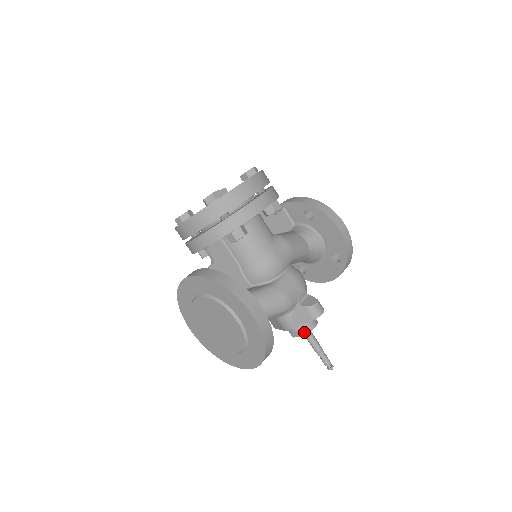
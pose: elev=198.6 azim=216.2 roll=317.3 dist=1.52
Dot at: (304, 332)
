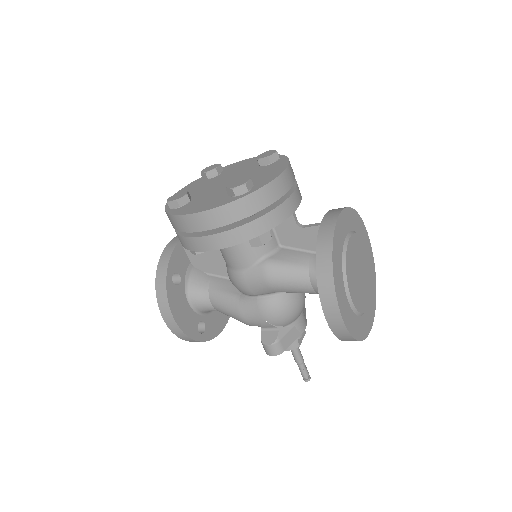
Dot at: occluded
